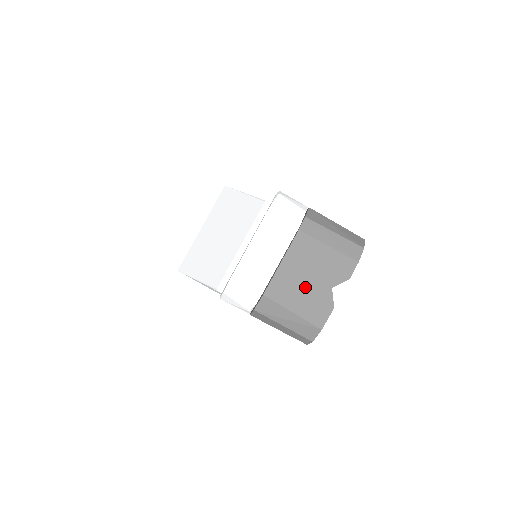
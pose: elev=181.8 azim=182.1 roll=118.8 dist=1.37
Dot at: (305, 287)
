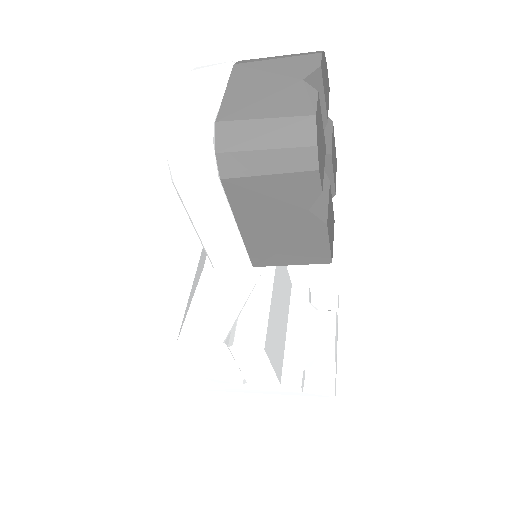
Dot at: (267, 94)
